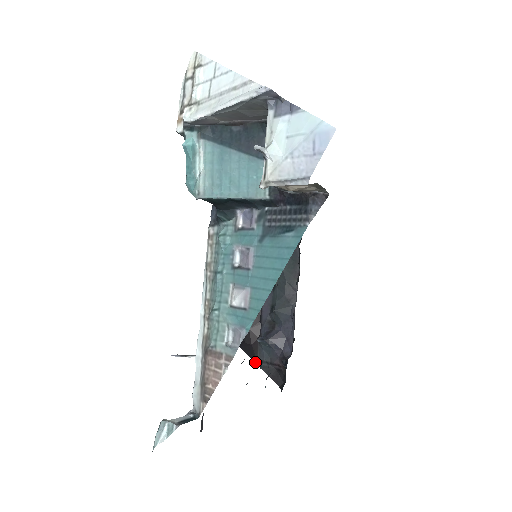
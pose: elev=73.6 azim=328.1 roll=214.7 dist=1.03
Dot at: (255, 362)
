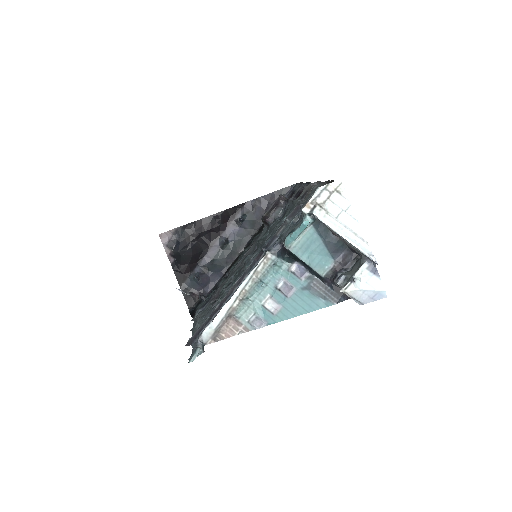
Dot at: (179, 285)
